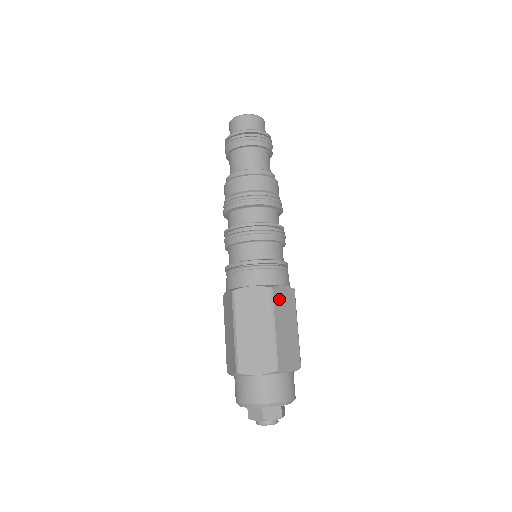
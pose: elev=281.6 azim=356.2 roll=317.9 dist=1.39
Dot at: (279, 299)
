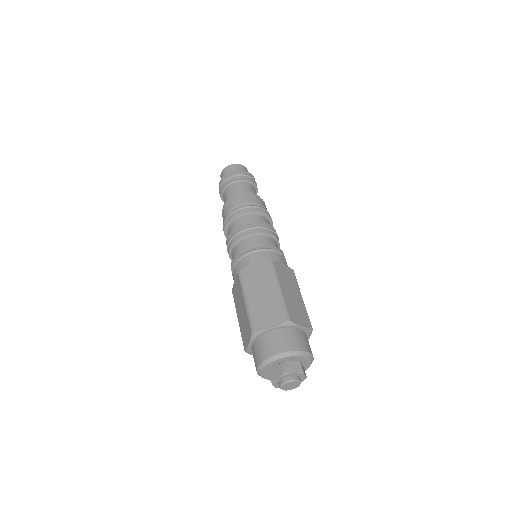
Dot at: occluded
